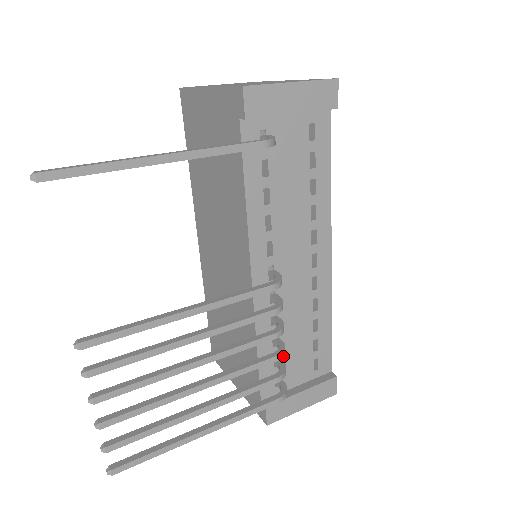
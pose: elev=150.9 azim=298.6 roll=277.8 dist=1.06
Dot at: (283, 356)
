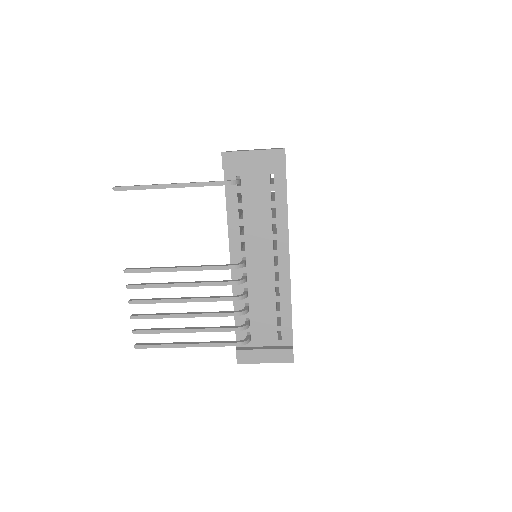
Dot at: occluded
